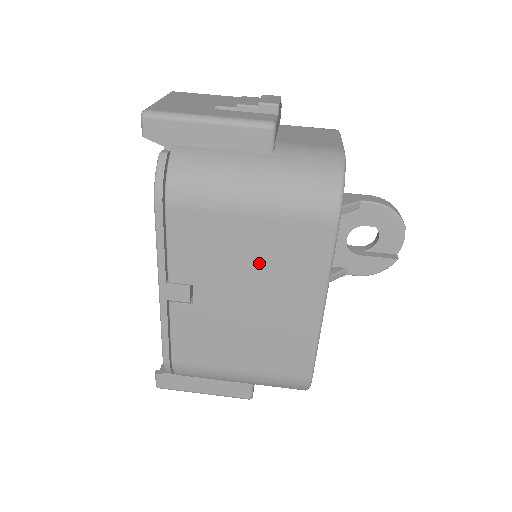
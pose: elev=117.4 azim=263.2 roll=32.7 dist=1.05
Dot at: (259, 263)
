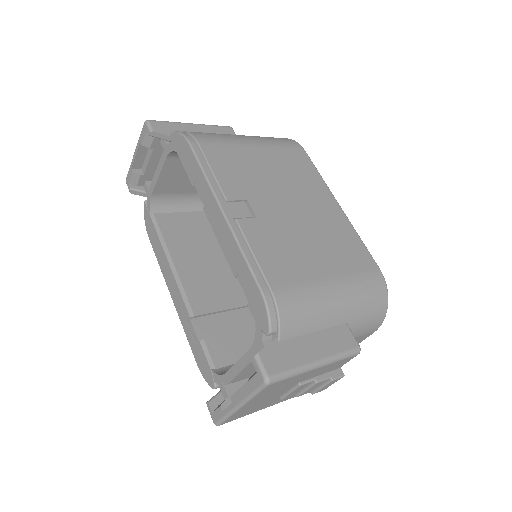
Dot at: (281, 177)
